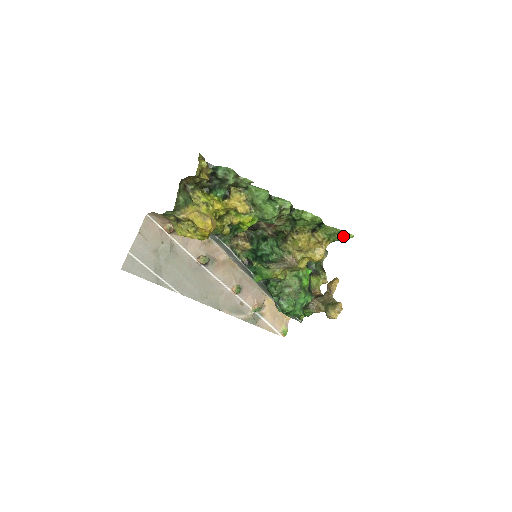
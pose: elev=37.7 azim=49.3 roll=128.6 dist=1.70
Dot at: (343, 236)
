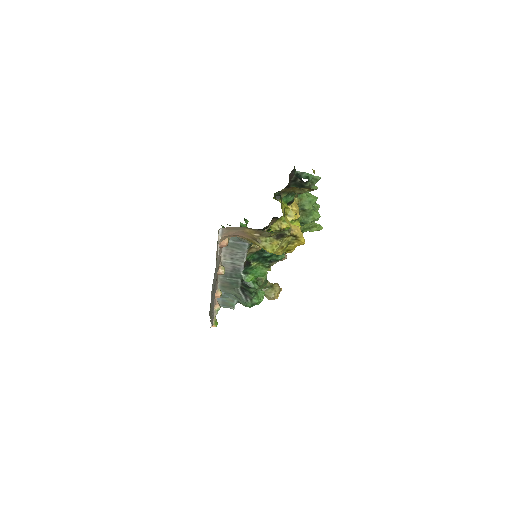
Dot at: (317, 229)
